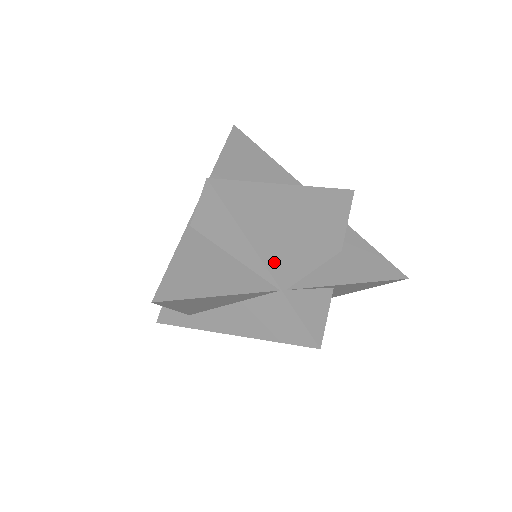
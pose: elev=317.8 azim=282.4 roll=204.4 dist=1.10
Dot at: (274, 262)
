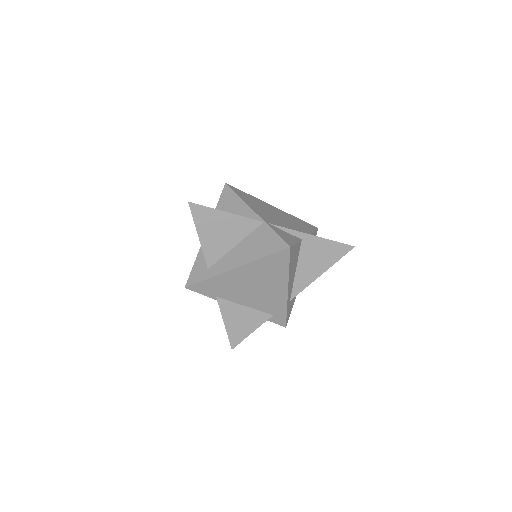
Dot at: (261, 214)
